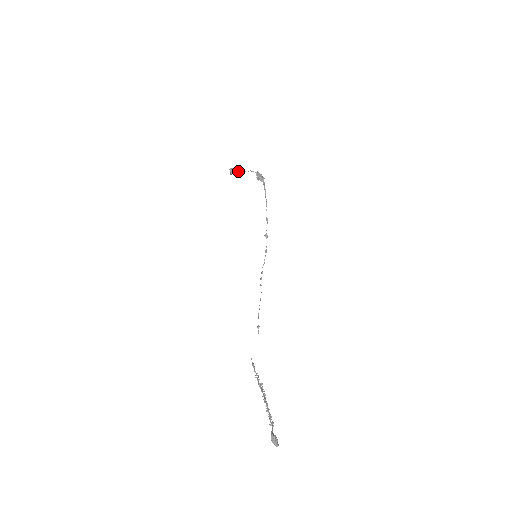
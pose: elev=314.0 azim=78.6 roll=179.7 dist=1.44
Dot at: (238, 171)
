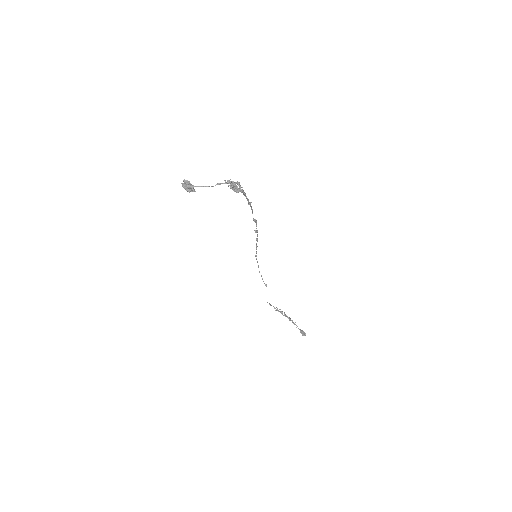
Dot at: occluded
